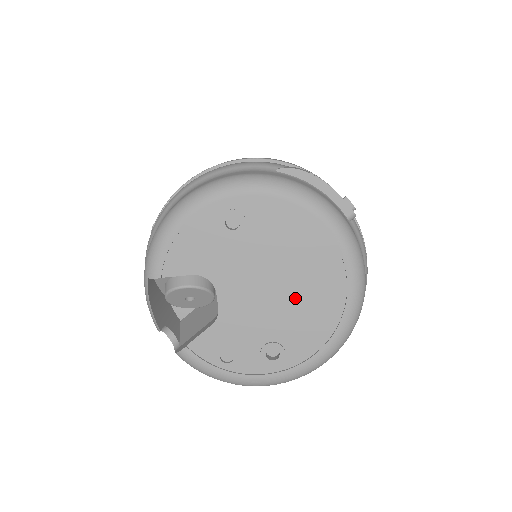
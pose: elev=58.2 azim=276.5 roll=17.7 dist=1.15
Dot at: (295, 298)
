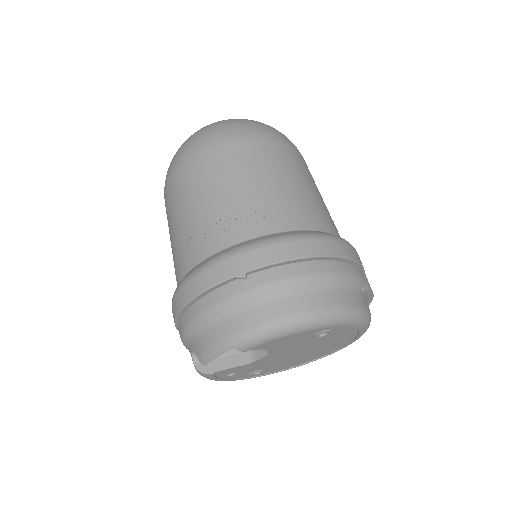
Dot at: (301, 357)
